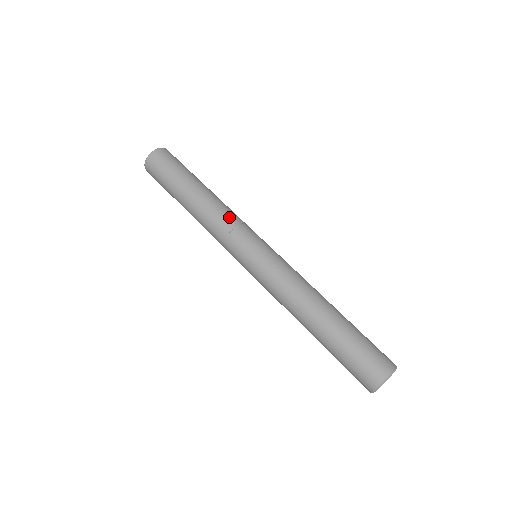
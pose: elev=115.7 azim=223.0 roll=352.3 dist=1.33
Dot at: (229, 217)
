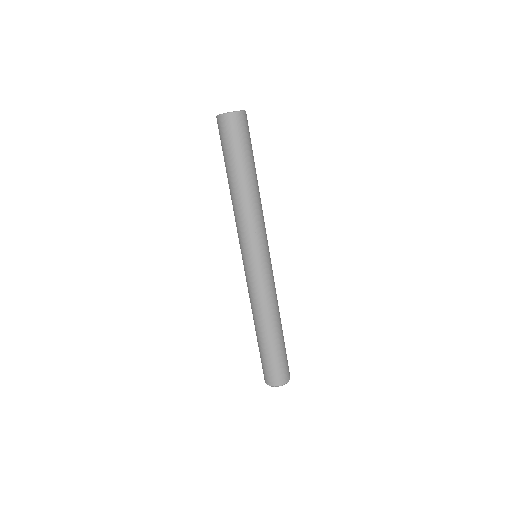
Dot at: (263, 218)
